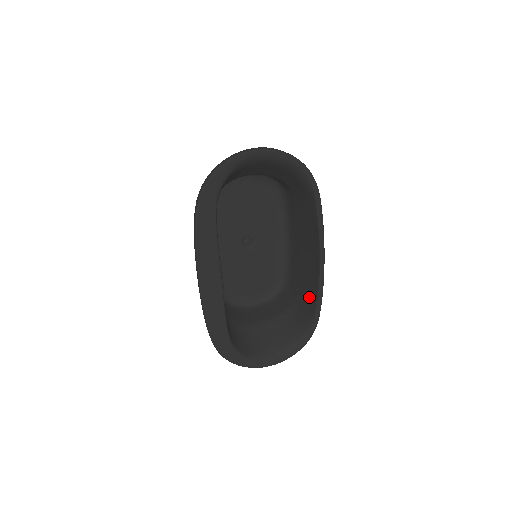
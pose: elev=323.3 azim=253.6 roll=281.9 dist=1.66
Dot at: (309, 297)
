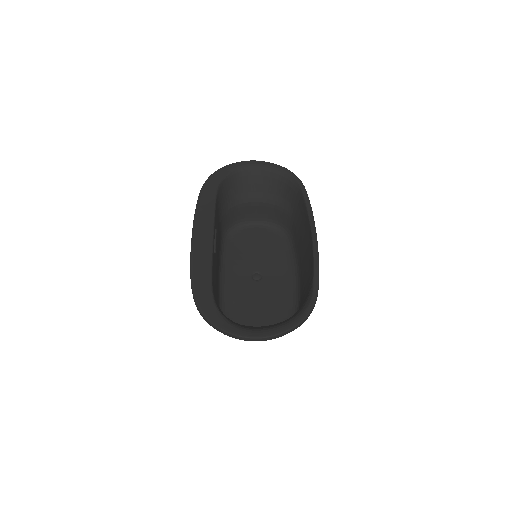
Dot at: (309, 283)
